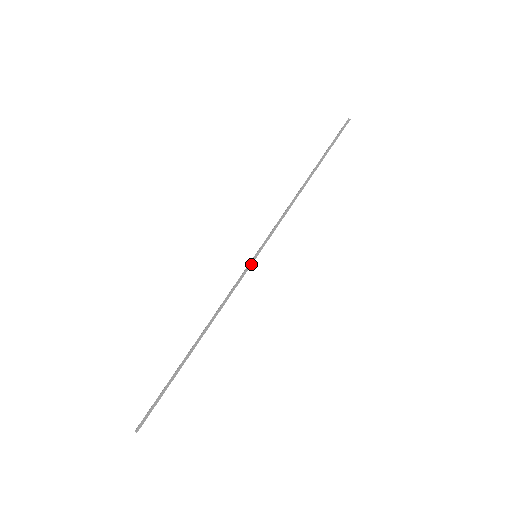
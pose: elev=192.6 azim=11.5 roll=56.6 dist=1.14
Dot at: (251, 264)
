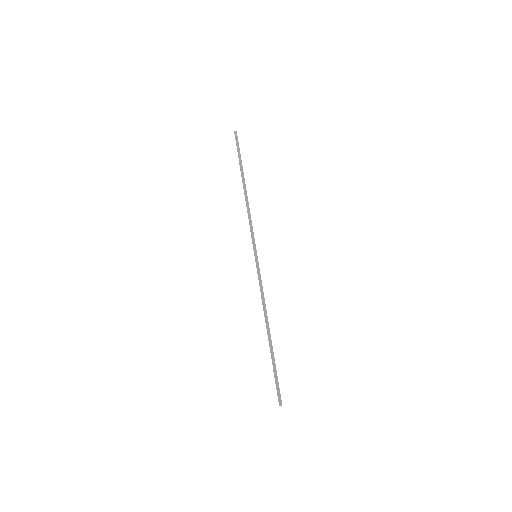
Dot at: (258, 263)
